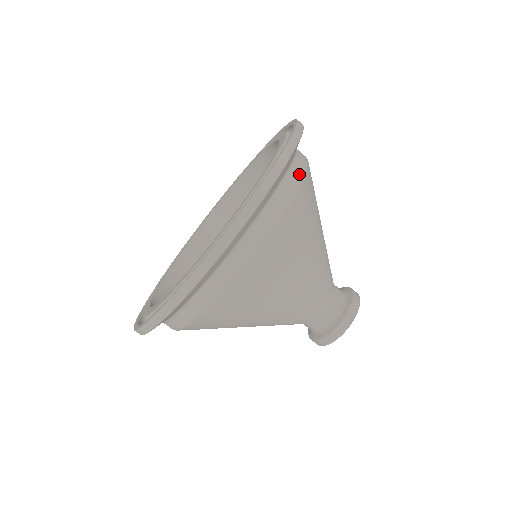
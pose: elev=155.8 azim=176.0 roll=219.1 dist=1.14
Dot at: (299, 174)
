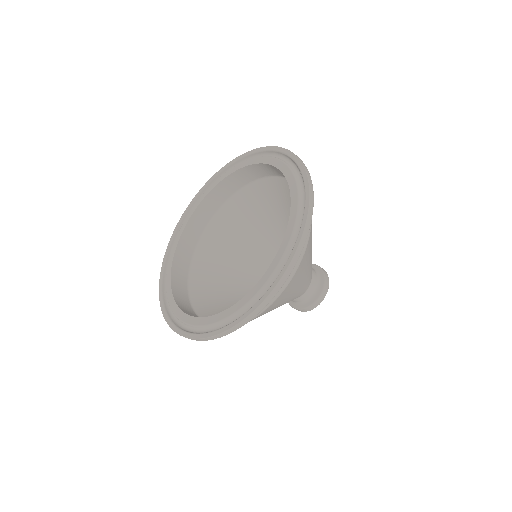
Dot at: occluded
